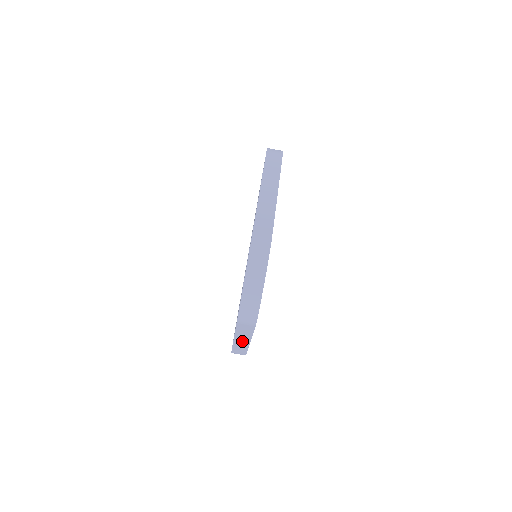
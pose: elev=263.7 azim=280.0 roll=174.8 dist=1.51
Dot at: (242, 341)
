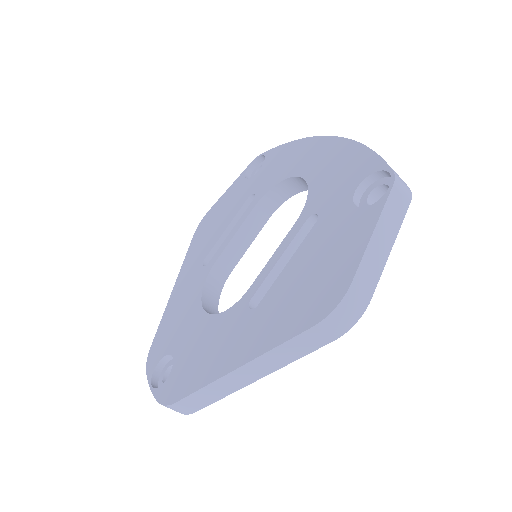
Dot at: occluded
